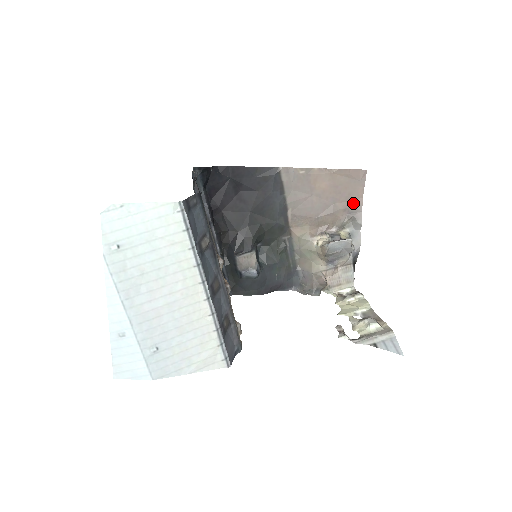
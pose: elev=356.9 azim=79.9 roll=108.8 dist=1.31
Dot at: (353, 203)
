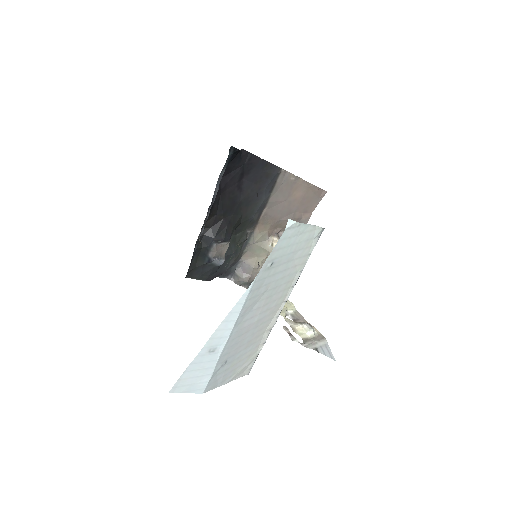
Dot at: (305, 215)
